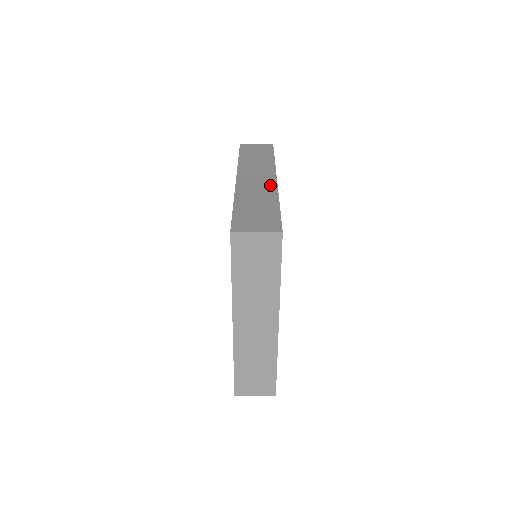
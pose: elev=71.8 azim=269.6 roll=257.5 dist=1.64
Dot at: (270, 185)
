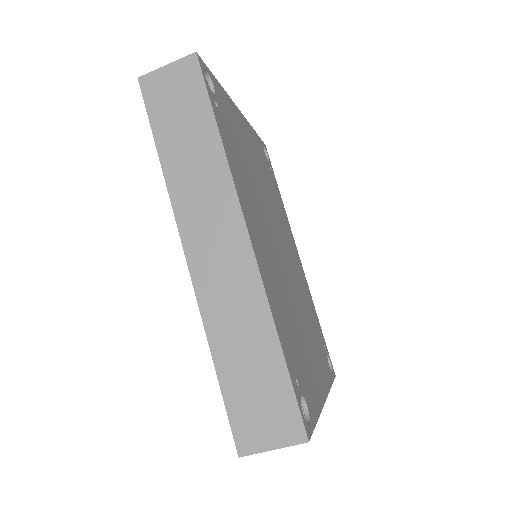
Dot at: (246, 271)
